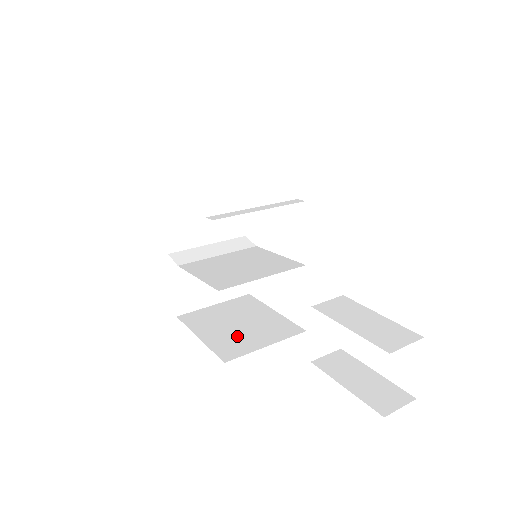
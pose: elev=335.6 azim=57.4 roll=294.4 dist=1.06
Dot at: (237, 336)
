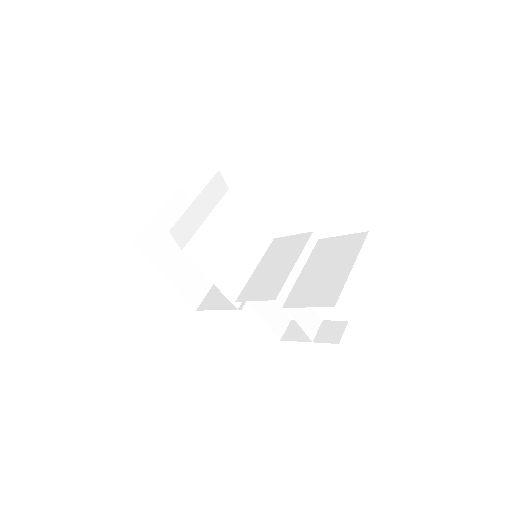
Dot at: (193, 271)
